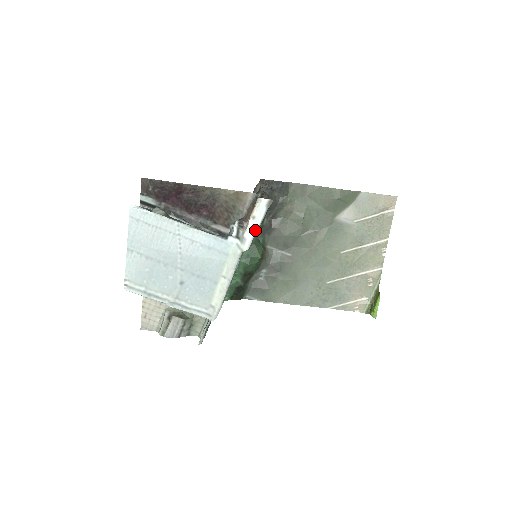
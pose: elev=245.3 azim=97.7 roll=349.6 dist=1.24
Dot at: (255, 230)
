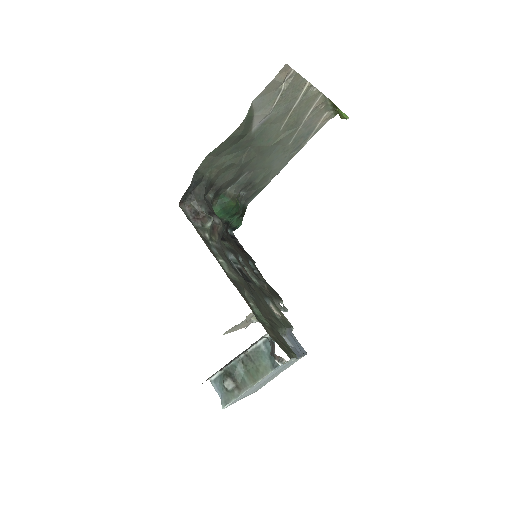
Dot at: (293, 359)
